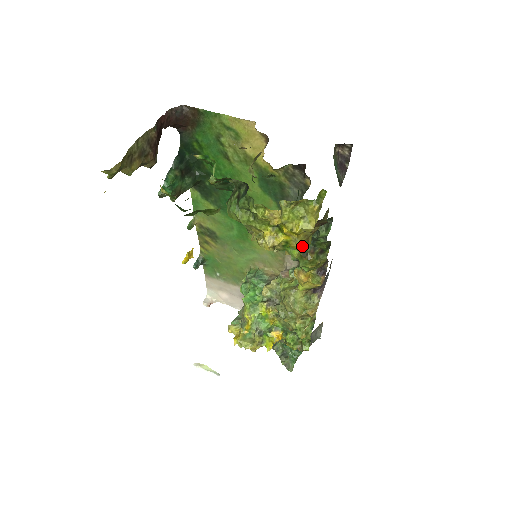
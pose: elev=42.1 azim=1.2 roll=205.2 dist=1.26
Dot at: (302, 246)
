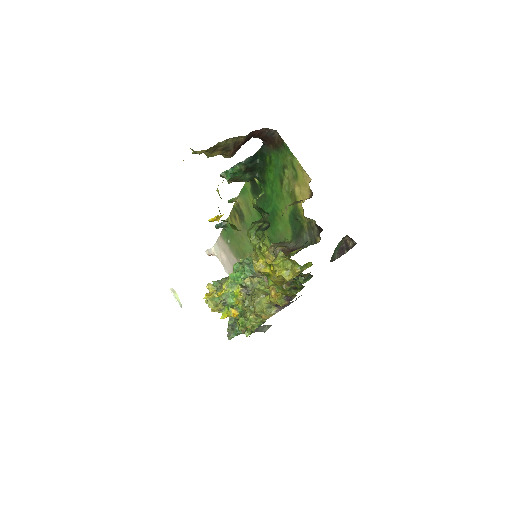
Dot at: (277, 283)
